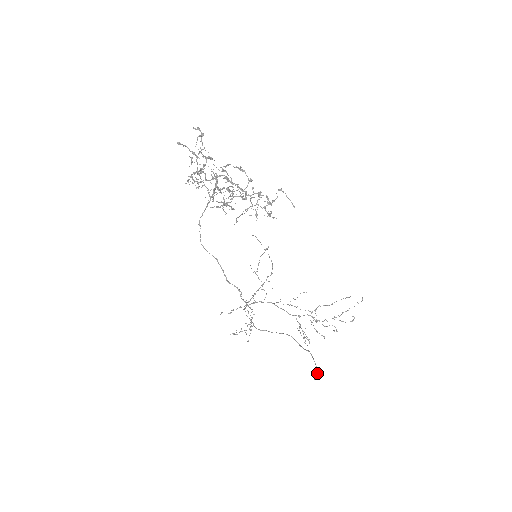
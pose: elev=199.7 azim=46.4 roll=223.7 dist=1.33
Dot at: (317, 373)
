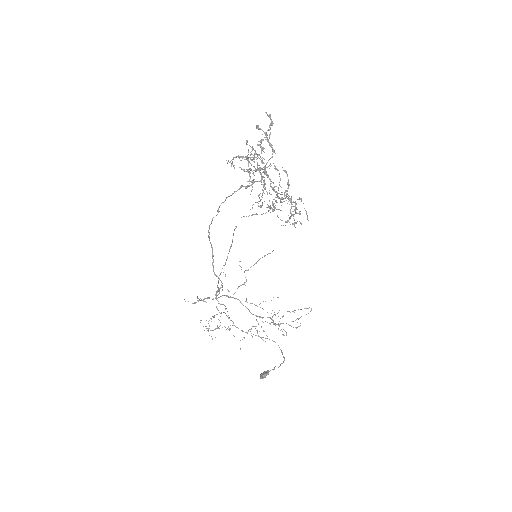
Dot at: (267, 374)
